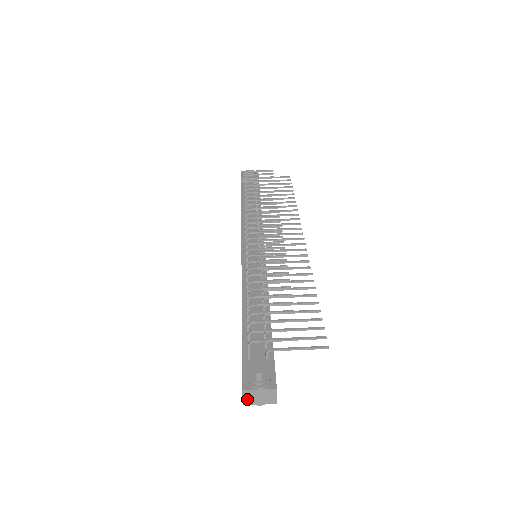
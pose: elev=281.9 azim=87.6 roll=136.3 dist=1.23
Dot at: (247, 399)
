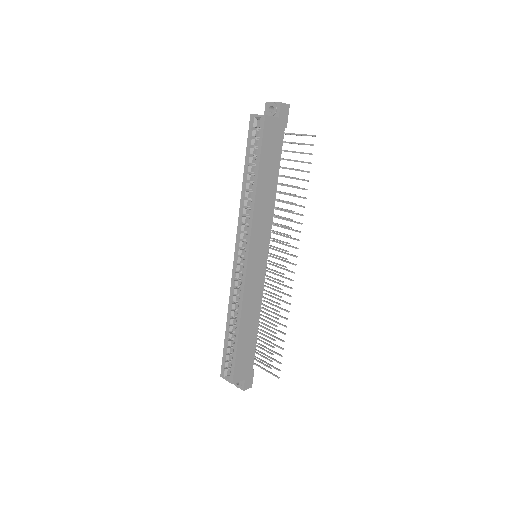
Dot at: occluded
